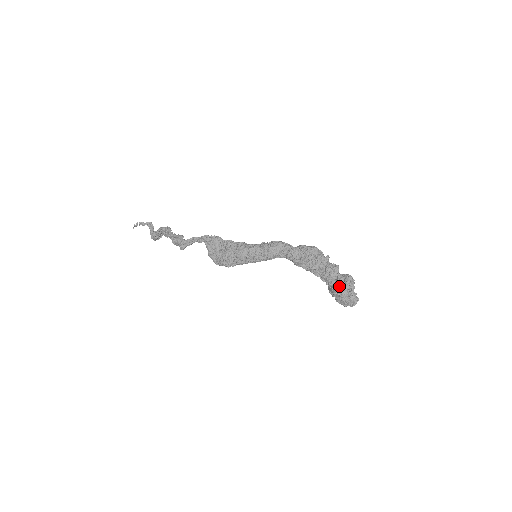
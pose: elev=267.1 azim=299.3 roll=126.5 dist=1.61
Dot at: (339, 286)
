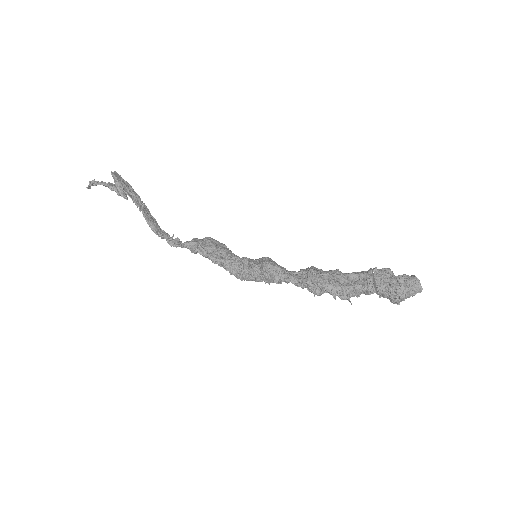
Dot at: occluded
